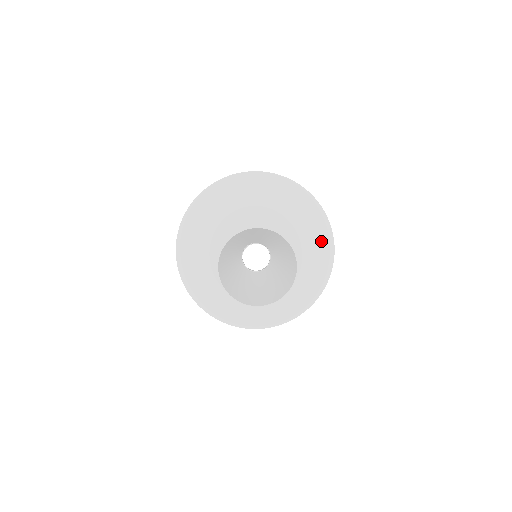
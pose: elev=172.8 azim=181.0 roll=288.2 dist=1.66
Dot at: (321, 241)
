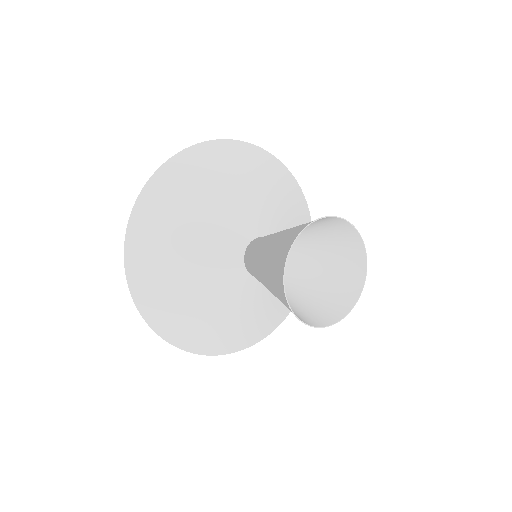
Dot at: (292, 192)
